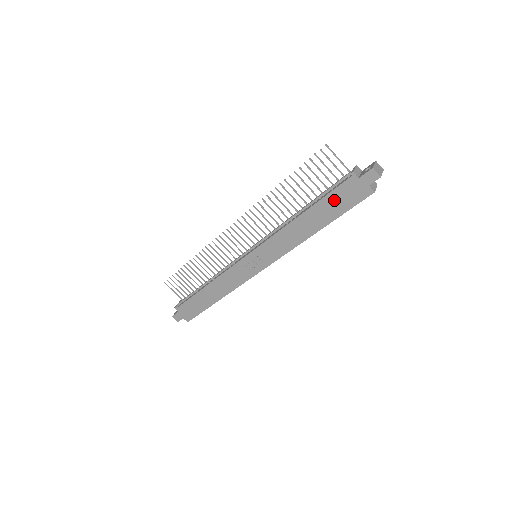
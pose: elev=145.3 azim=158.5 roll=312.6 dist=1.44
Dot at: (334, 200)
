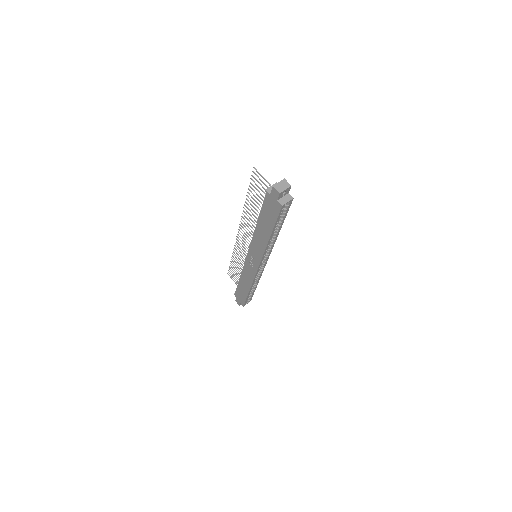
Dot at: (266, 212)
